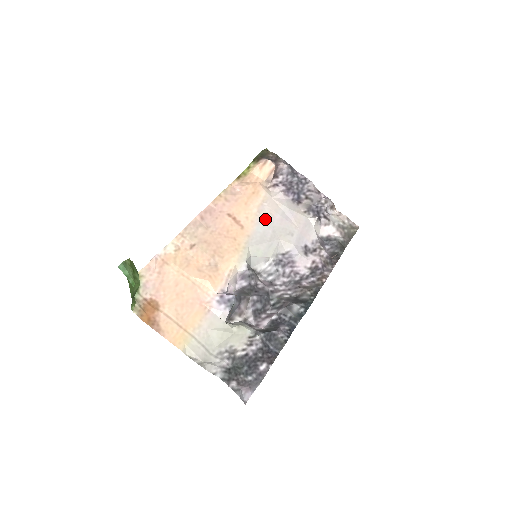
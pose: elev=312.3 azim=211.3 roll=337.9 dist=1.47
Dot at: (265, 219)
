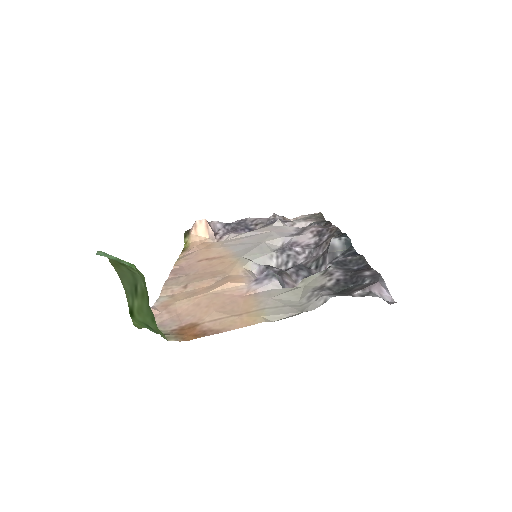
Dot at: (236, 245)
